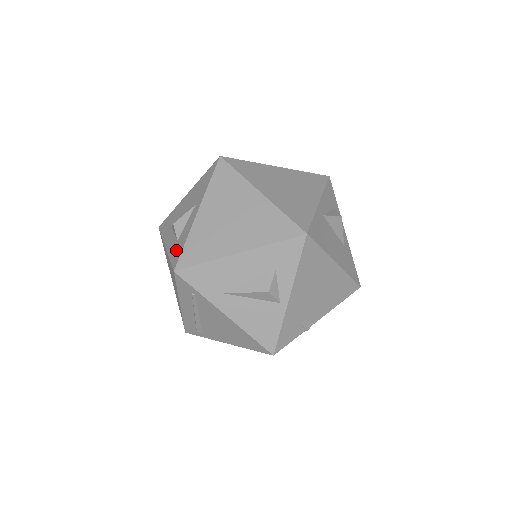
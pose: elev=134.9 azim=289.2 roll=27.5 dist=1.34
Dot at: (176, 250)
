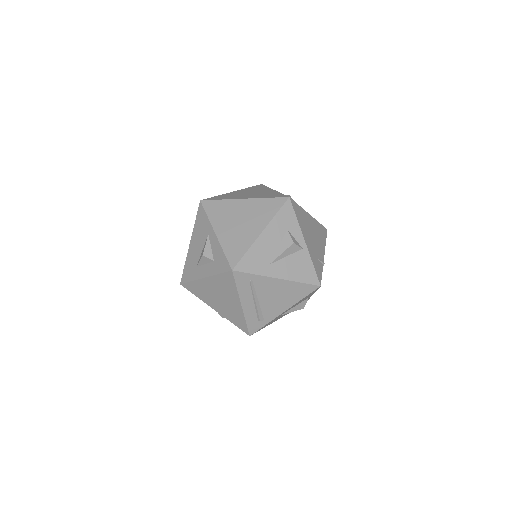
Dot at: (220, 264)
